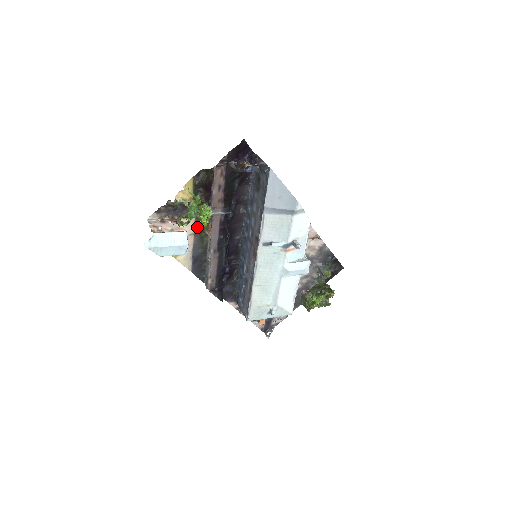
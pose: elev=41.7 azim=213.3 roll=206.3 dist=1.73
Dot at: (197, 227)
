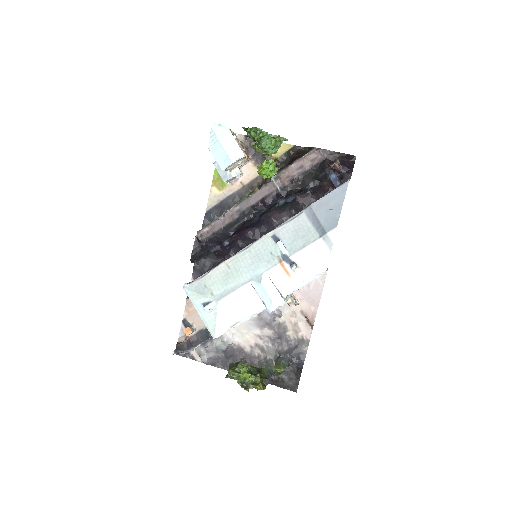
Dot at: (252, 184)
